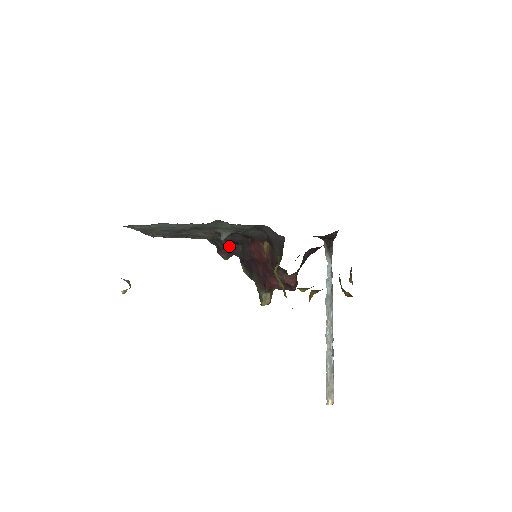
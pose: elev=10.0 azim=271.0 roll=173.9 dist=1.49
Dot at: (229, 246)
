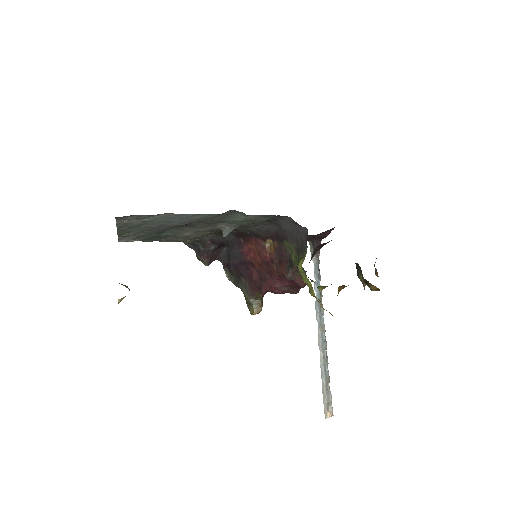
Dot at: (214, 248)
